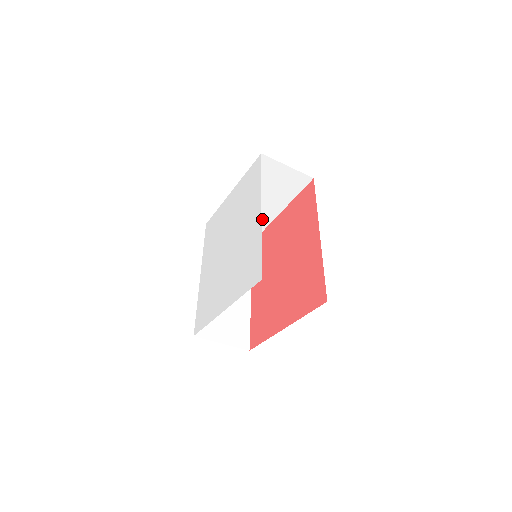
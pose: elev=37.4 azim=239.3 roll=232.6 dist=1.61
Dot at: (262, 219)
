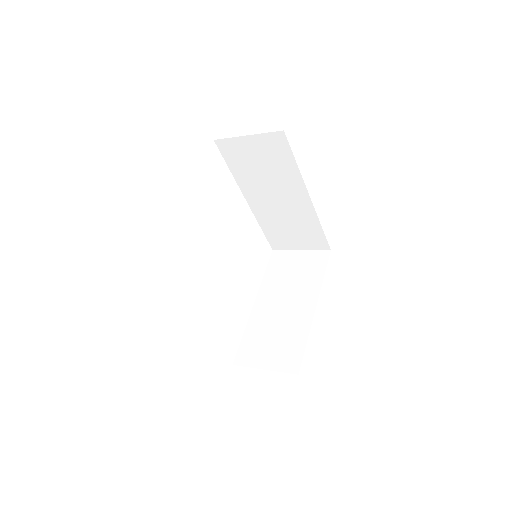
Dot at: occluded
